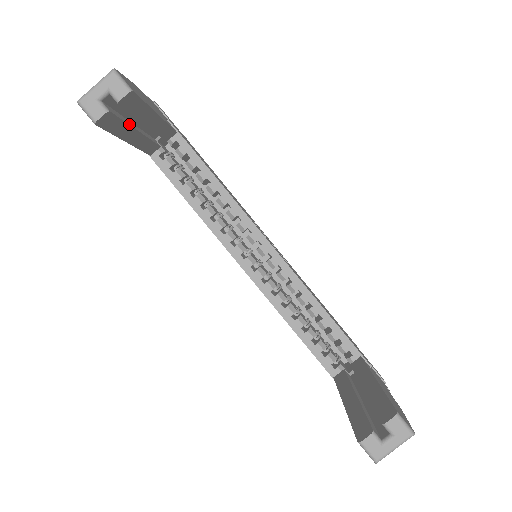
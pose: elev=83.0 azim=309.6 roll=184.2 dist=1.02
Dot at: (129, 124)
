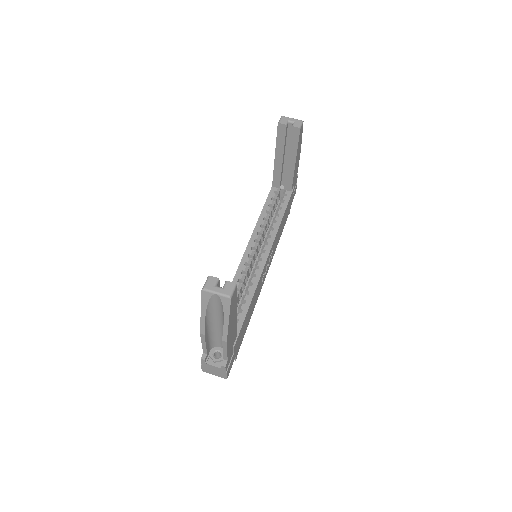
Dot at: (284, 147)
